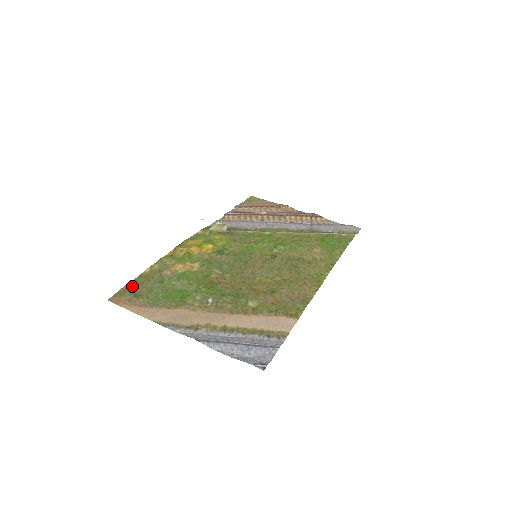
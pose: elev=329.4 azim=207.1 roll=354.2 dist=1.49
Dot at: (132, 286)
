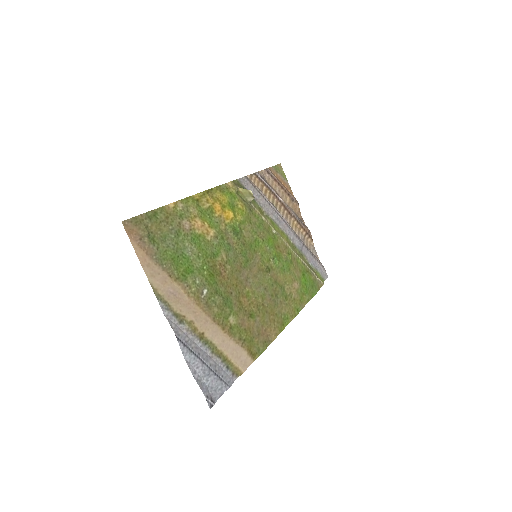
Dot at: (151, 219)
